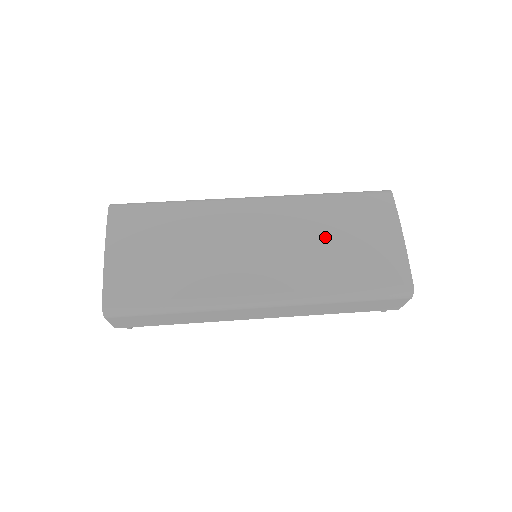
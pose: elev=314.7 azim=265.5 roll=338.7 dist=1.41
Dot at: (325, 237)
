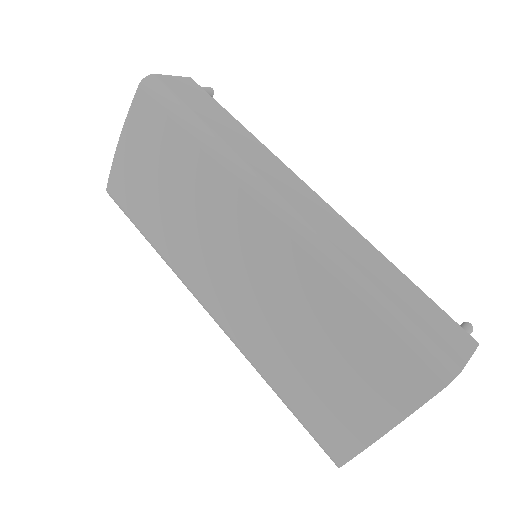
Dot at: (299, 333)
